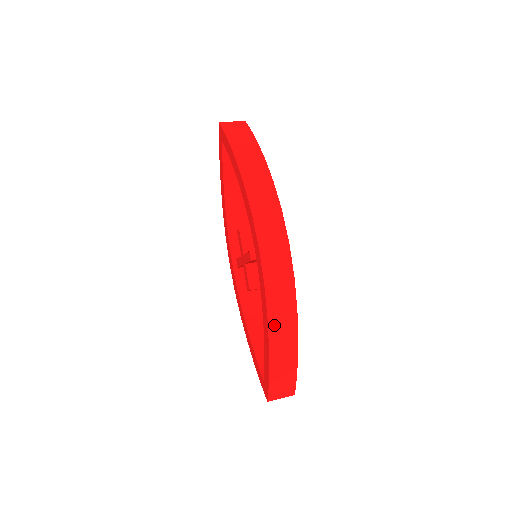
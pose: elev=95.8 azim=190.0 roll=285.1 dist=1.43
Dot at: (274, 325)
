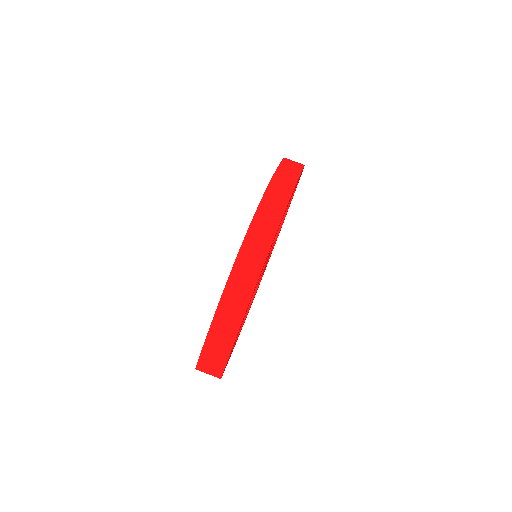
Dot at: (229, 292)
